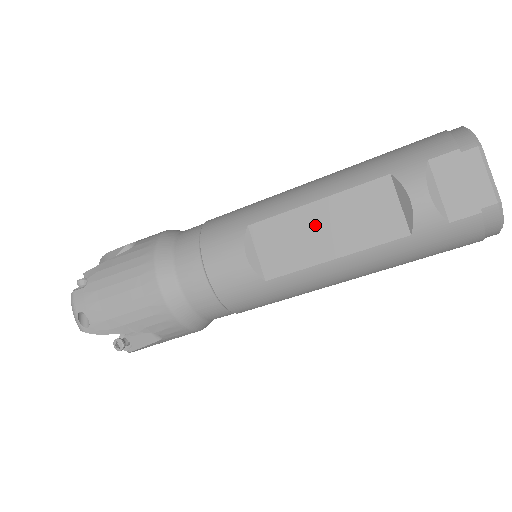
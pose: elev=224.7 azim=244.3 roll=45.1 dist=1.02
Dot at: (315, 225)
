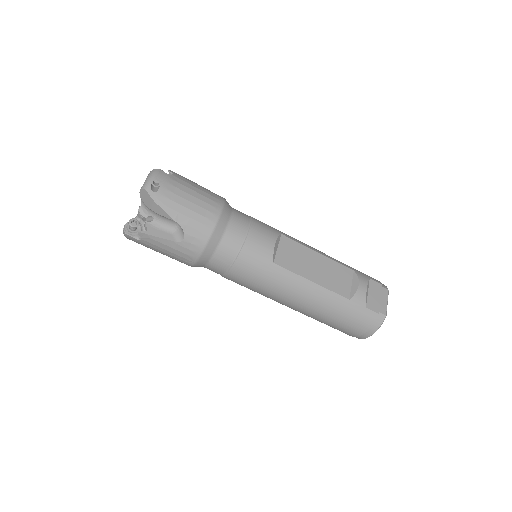
Dot at: (312, 261)
